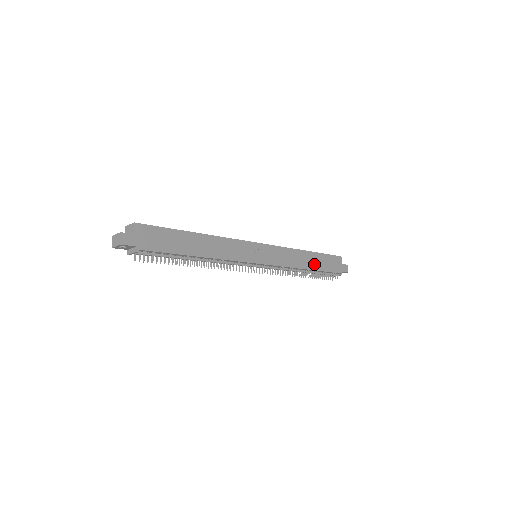
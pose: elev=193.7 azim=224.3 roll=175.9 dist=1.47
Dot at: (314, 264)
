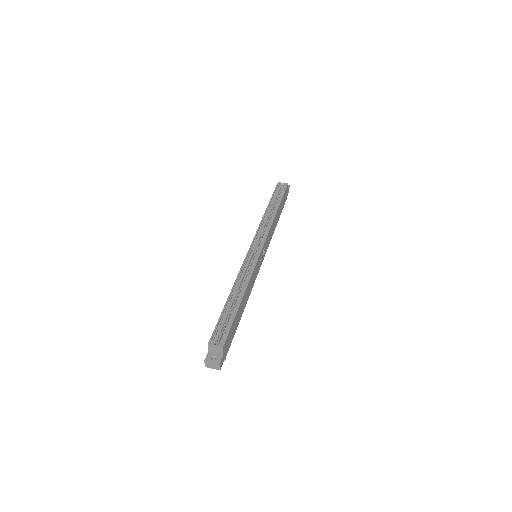
Dot at: occluded
